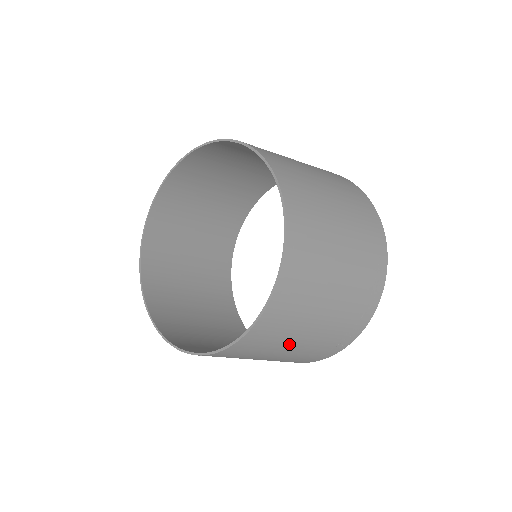
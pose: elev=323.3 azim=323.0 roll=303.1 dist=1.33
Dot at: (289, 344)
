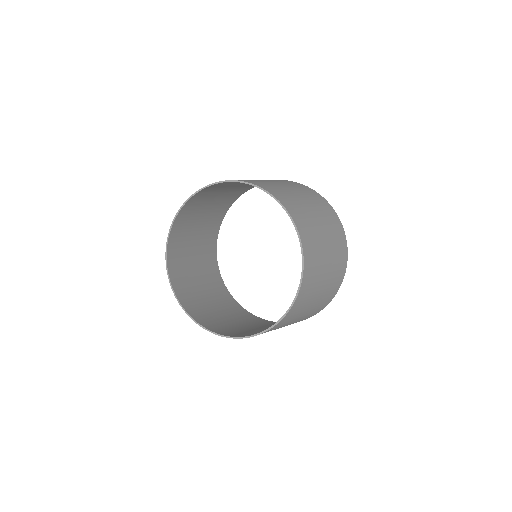
Dot at: occluded
